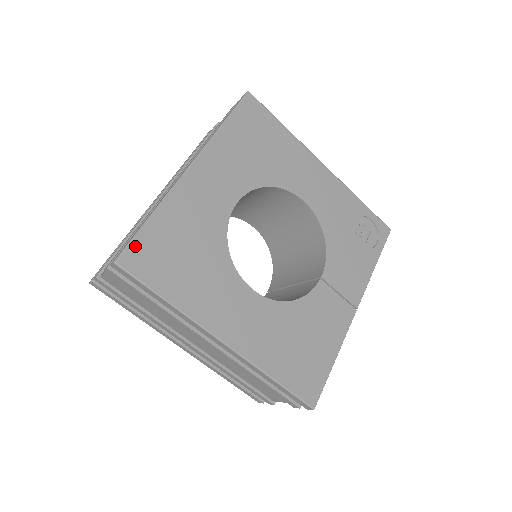
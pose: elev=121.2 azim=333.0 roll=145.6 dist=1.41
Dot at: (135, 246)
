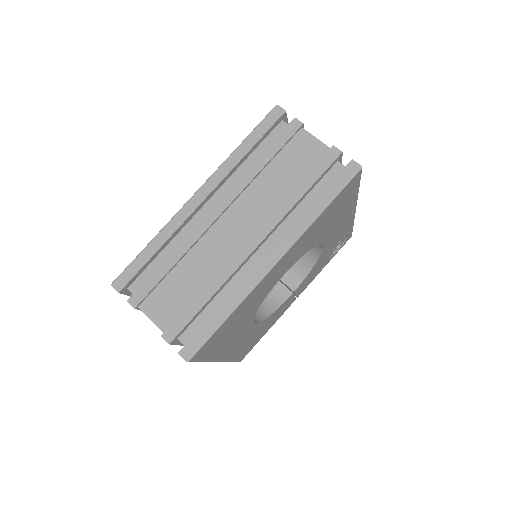
Dot at: (206, 344)
